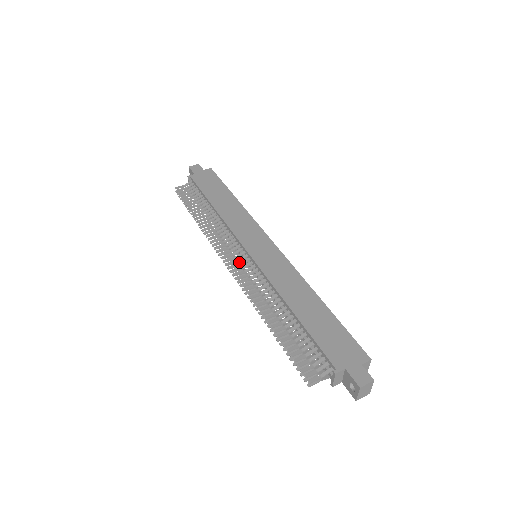
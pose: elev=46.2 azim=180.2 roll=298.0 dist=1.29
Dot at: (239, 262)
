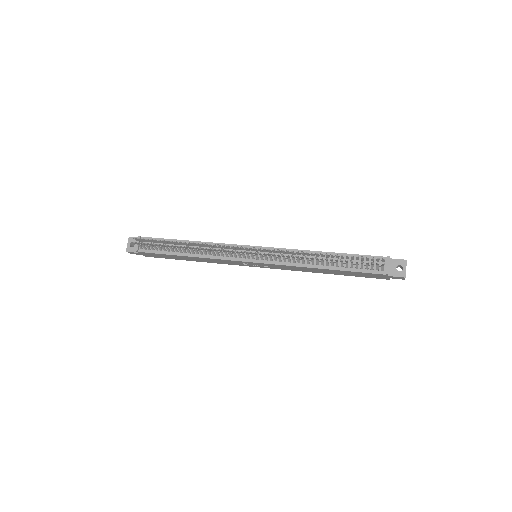
Dot at: (251, 254)
